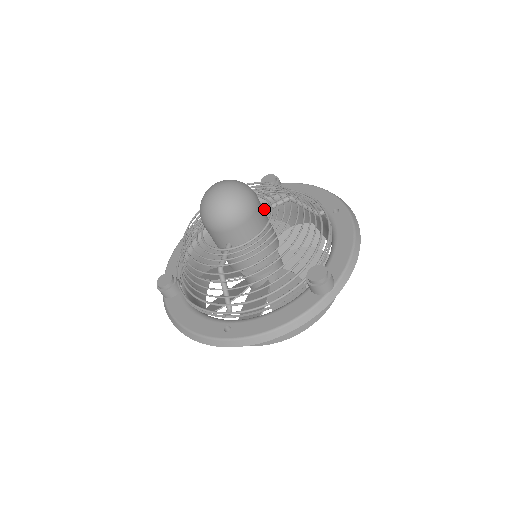
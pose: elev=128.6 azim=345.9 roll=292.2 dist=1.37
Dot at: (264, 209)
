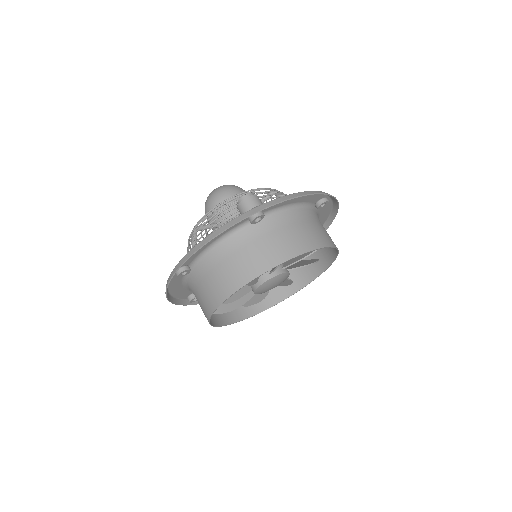
Dot at: occluded
